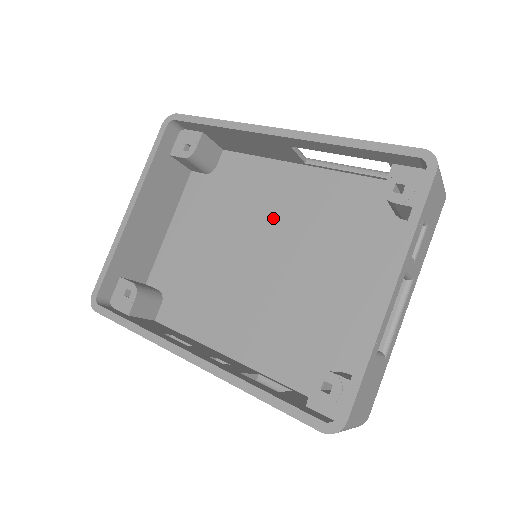
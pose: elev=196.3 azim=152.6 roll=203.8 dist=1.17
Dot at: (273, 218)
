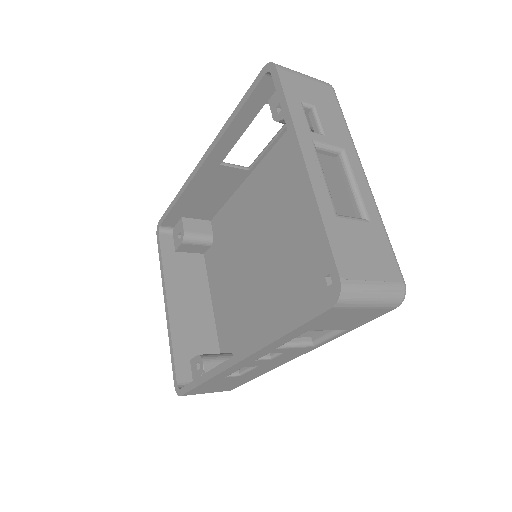
Dot at: (256, 224)
